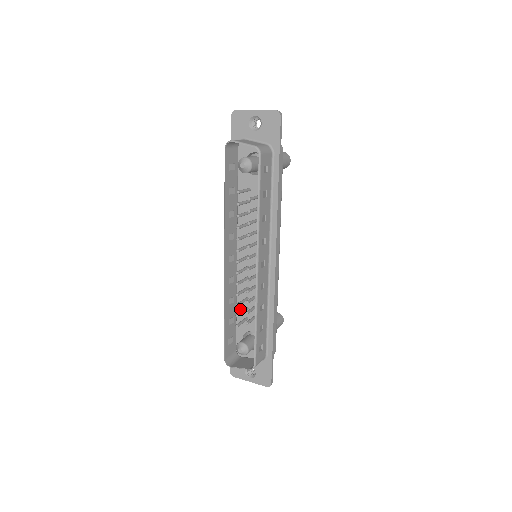
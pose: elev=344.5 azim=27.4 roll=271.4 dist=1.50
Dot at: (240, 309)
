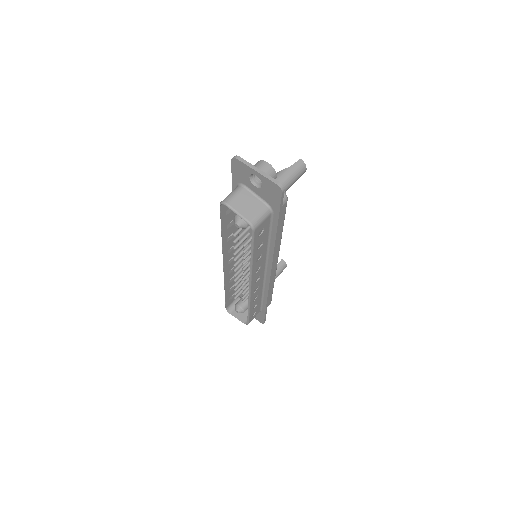
Dot at: occluded
